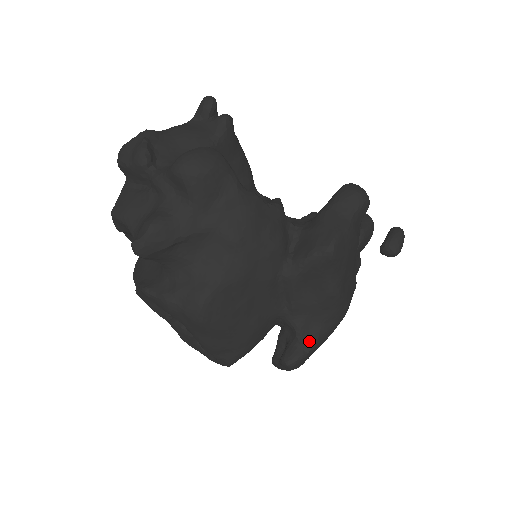
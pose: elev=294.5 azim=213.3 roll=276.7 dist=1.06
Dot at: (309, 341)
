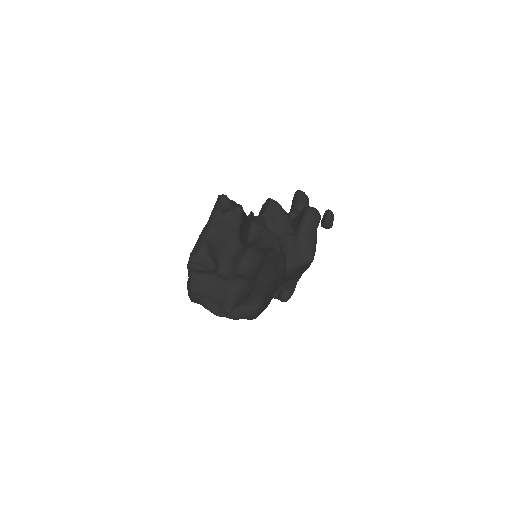
Dot at: (294, 287)
